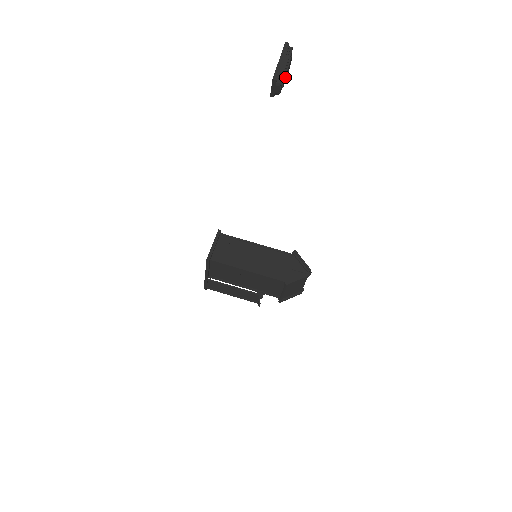
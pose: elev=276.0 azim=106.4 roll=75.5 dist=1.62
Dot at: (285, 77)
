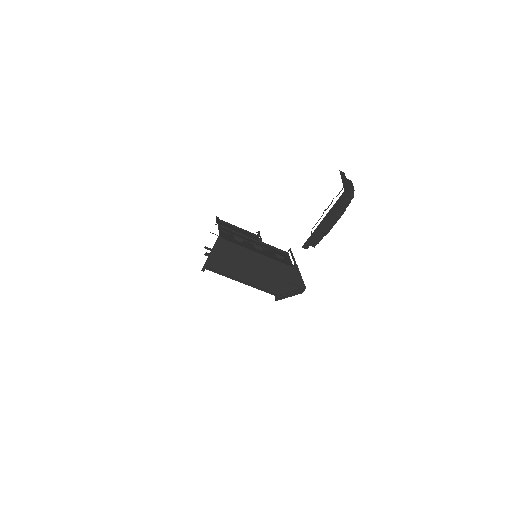
Dot at: occluded
